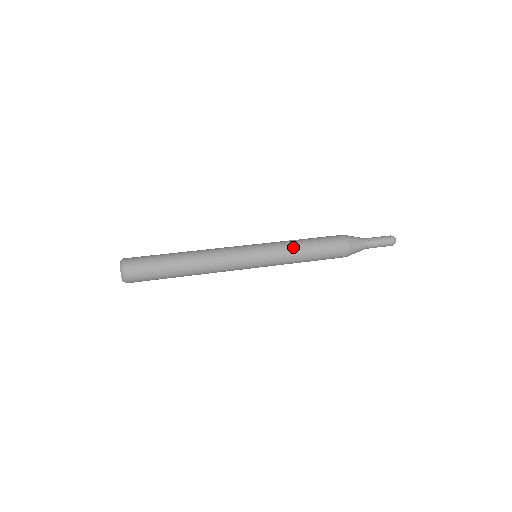
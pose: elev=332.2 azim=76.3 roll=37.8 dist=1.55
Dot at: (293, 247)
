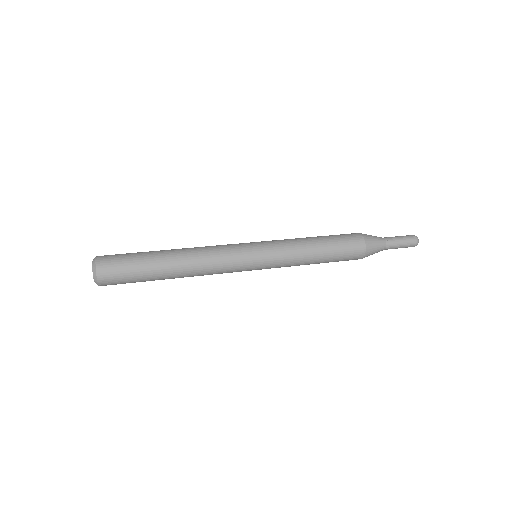
Dot at: (300, 247)
